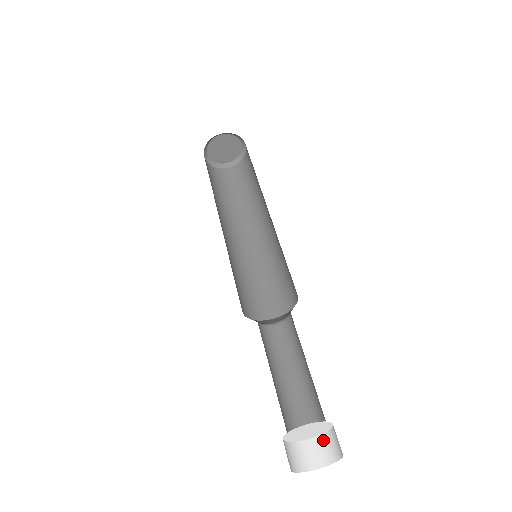
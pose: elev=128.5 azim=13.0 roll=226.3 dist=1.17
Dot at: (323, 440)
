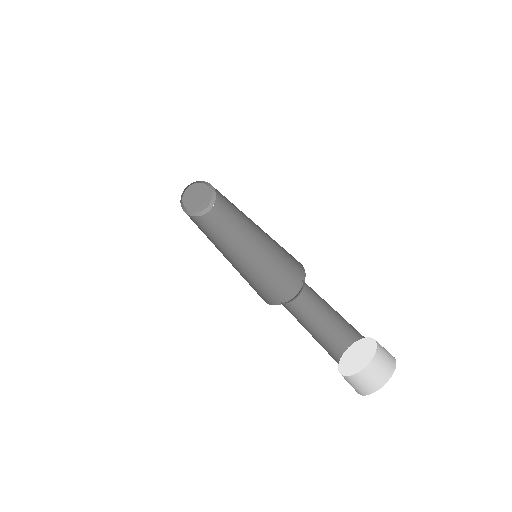
Dot at: (355, 379)
